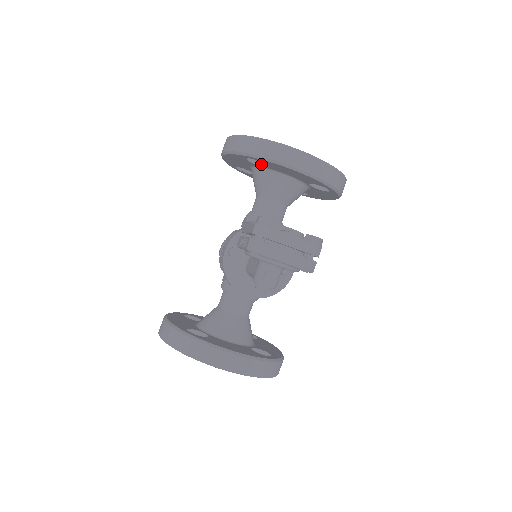
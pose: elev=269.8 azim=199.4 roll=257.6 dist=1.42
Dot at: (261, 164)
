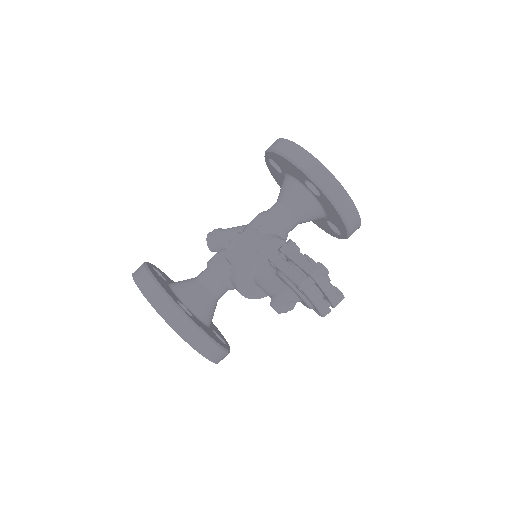
Dot at: (310, 187)
